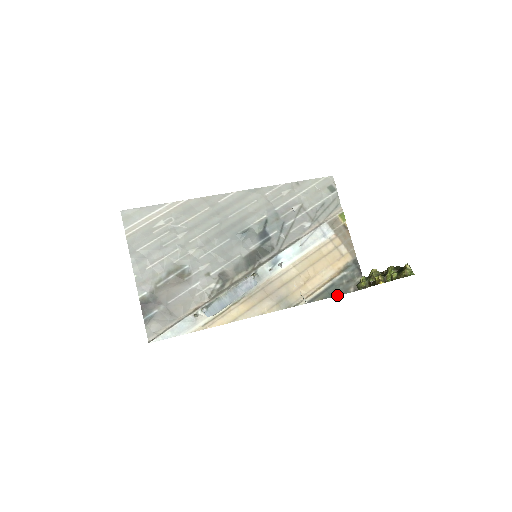
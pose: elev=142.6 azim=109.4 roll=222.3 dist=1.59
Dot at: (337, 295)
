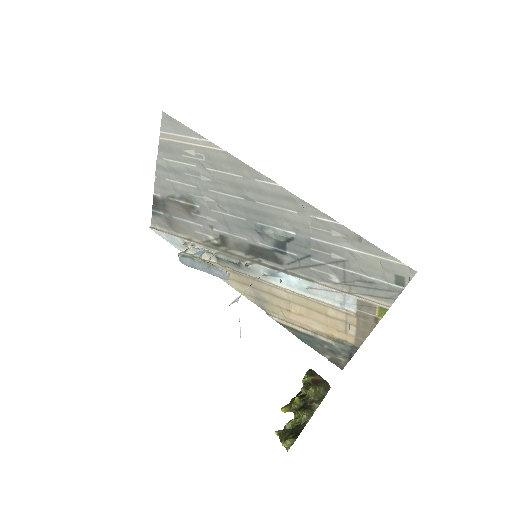
Dot at: (309, 345)
